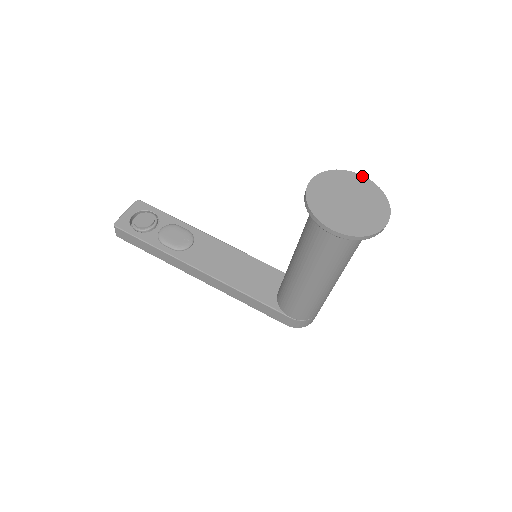
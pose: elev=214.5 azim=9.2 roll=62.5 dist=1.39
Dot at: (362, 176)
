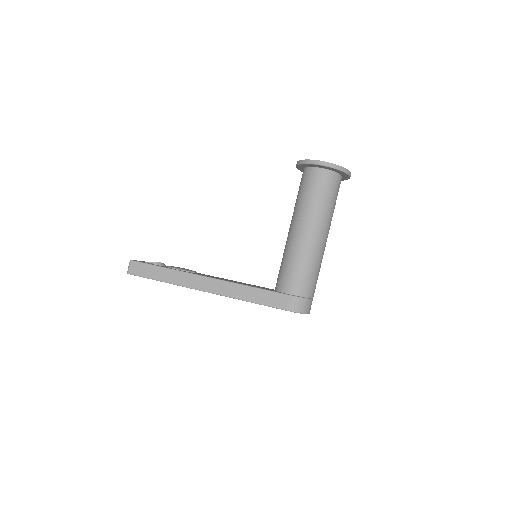
Dot at: occluded
